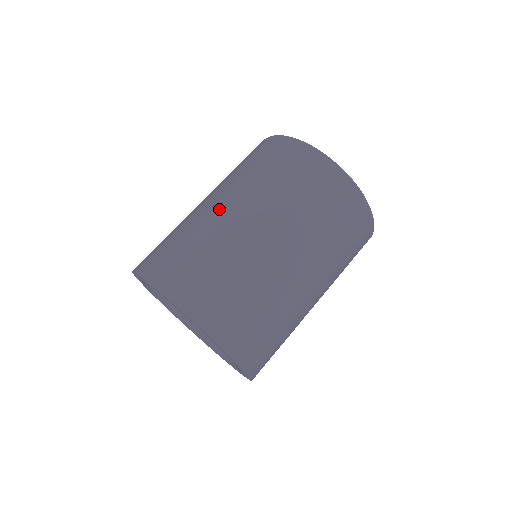
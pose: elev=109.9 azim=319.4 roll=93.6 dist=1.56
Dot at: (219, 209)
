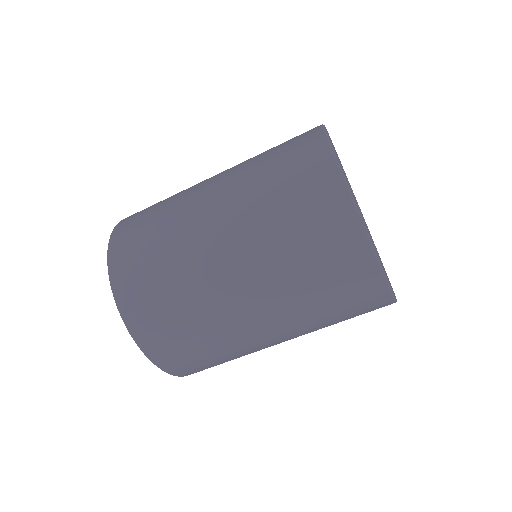
Dot at: (247, 318)
